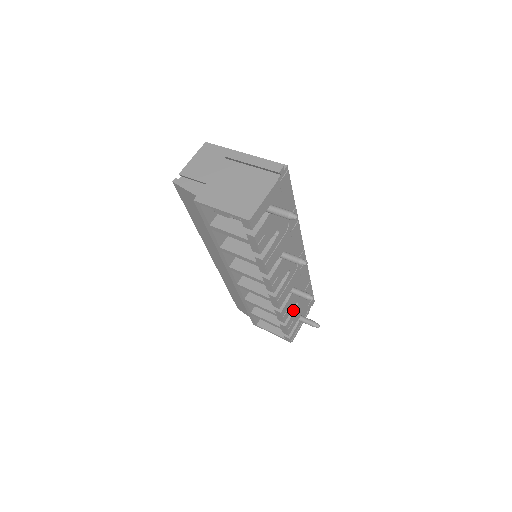
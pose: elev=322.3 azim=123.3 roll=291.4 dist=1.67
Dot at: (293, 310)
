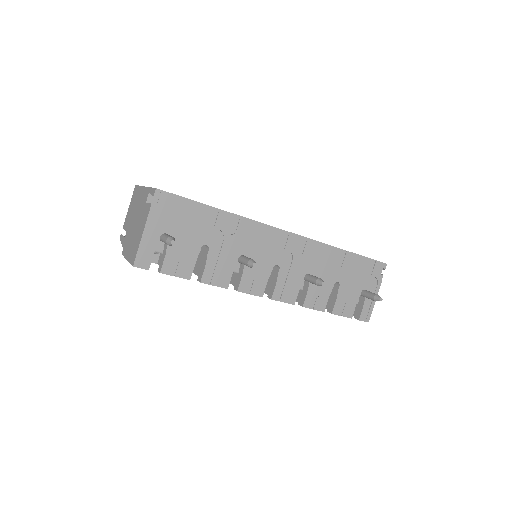
Dot at: (336, 292)
